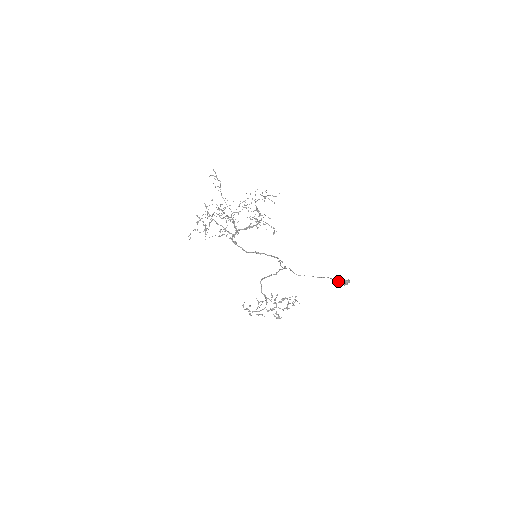
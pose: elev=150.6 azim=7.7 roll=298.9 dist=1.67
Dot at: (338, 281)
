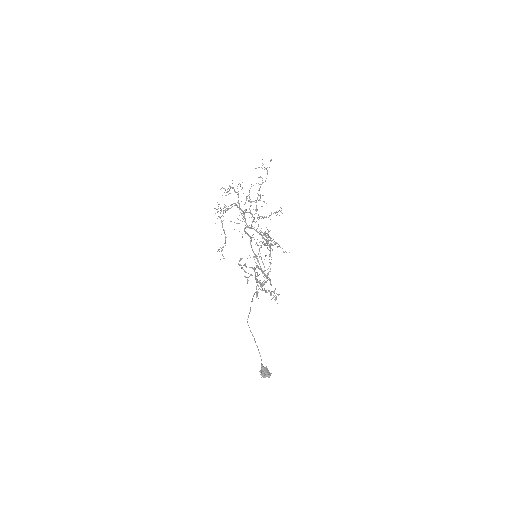
Dot at: (262, 367)
